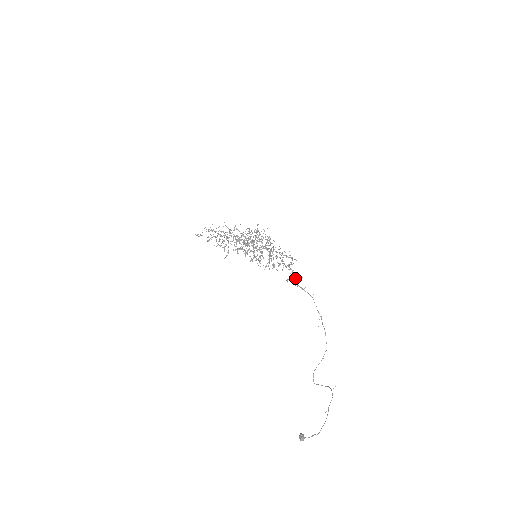
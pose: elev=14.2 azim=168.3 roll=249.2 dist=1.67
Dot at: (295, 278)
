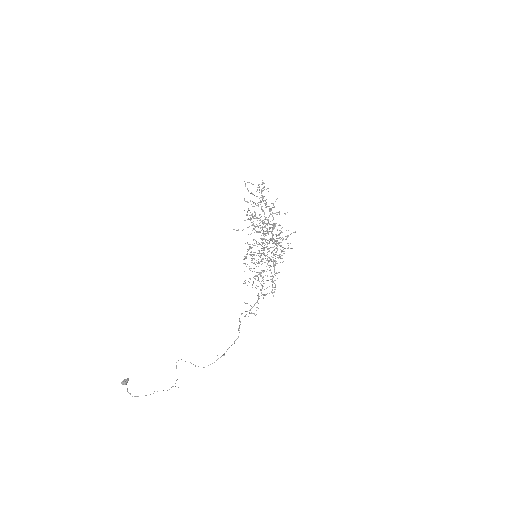
Dot at: occluded
